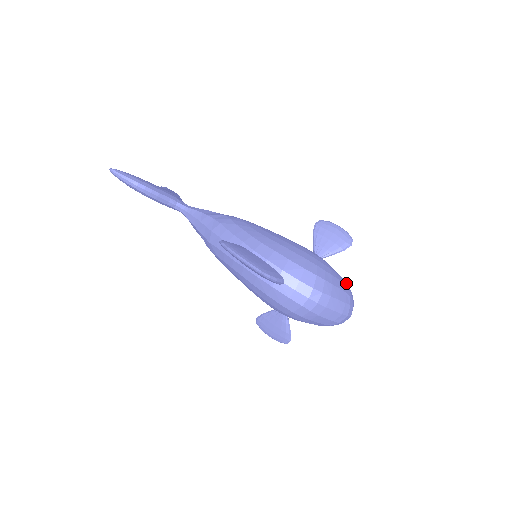
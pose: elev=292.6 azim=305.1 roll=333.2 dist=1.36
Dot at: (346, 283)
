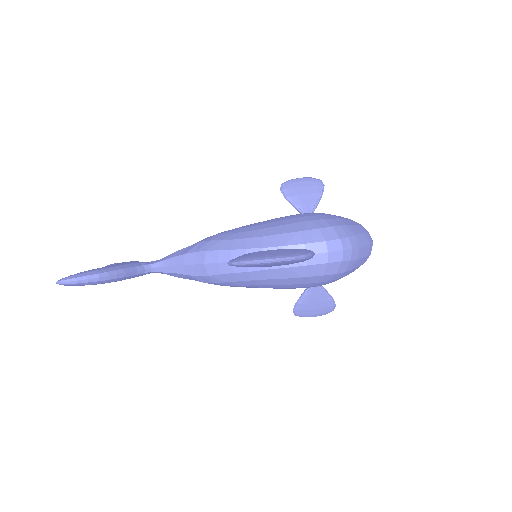
Dot at: occluded
